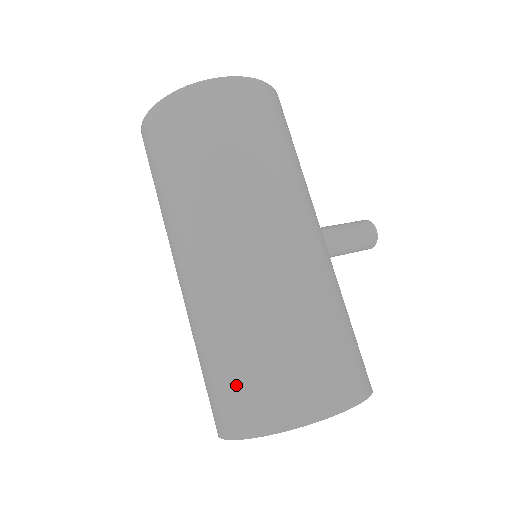
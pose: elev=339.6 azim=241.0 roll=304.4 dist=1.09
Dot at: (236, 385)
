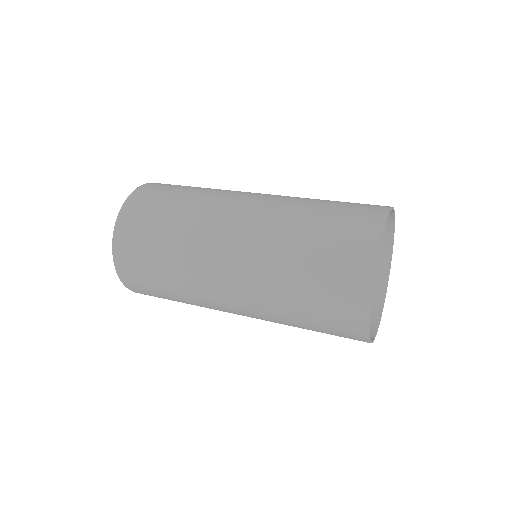
Dot at: (341, 221)
